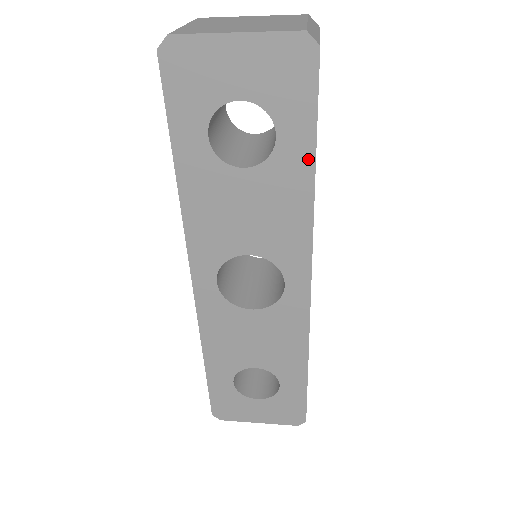
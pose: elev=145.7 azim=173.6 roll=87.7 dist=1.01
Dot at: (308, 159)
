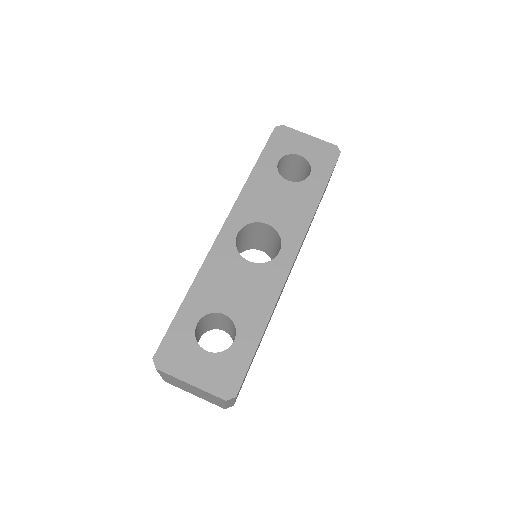
Dot at: (321, 189)
